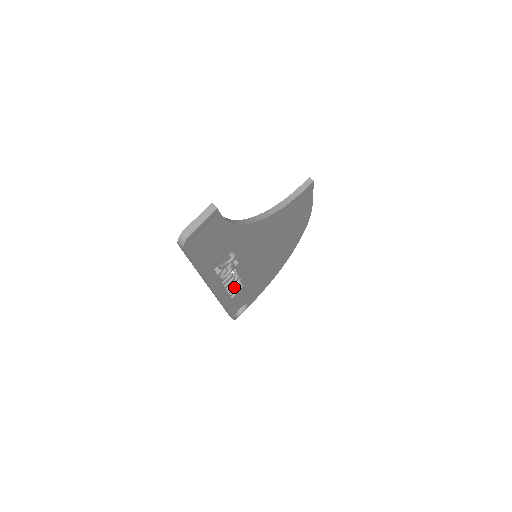
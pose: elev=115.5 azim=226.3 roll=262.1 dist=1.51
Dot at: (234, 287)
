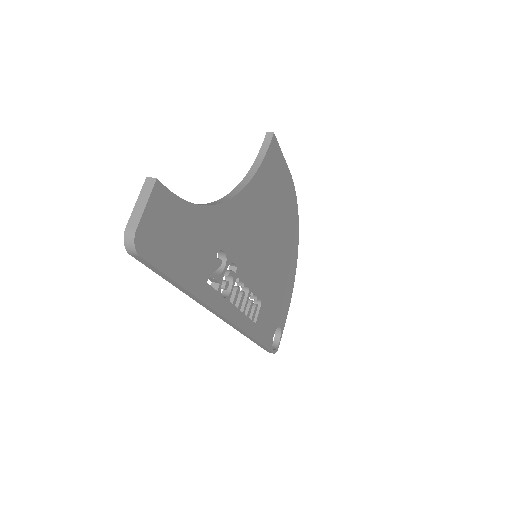
Dot at: (250, 306)
